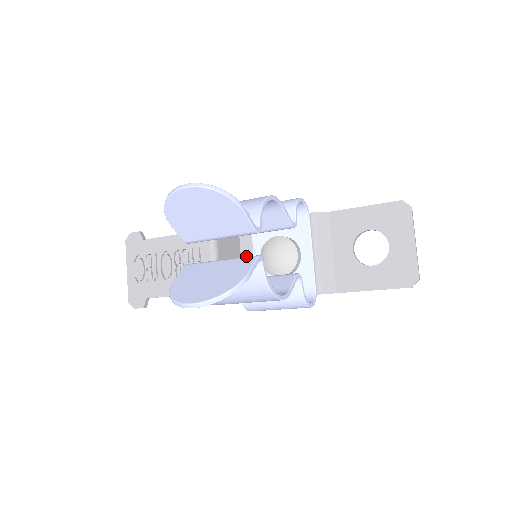
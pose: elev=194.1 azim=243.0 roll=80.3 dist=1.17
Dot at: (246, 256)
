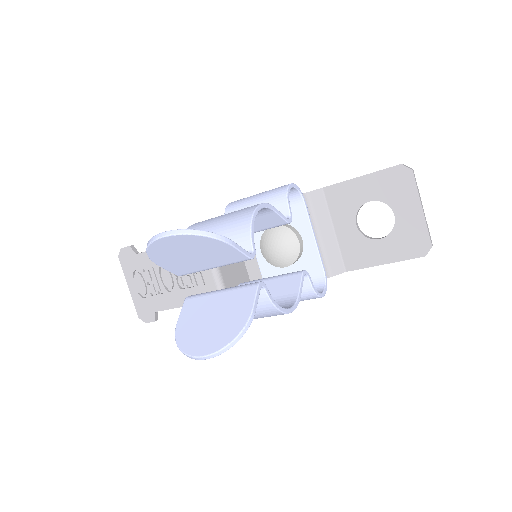
Dot at: occluded
